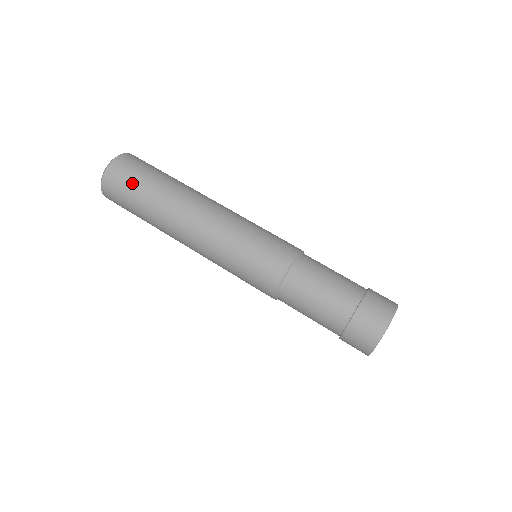
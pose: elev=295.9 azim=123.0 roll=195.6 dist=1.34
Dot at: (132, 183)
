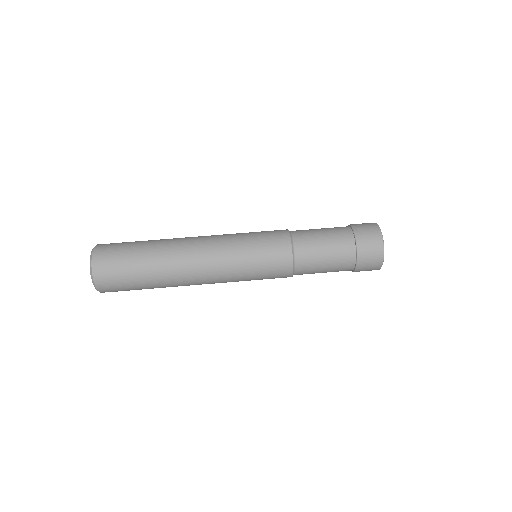
Dot at: (126, 279)
